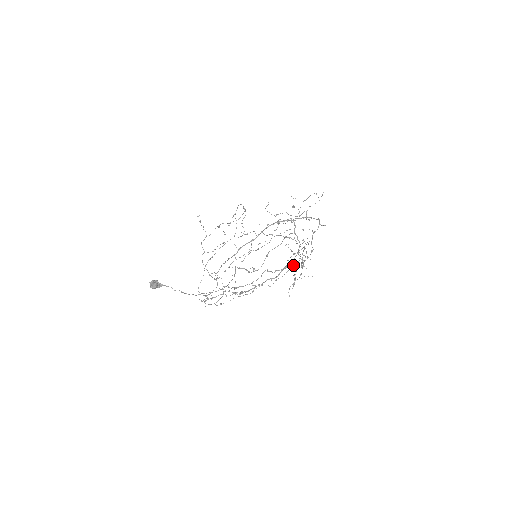
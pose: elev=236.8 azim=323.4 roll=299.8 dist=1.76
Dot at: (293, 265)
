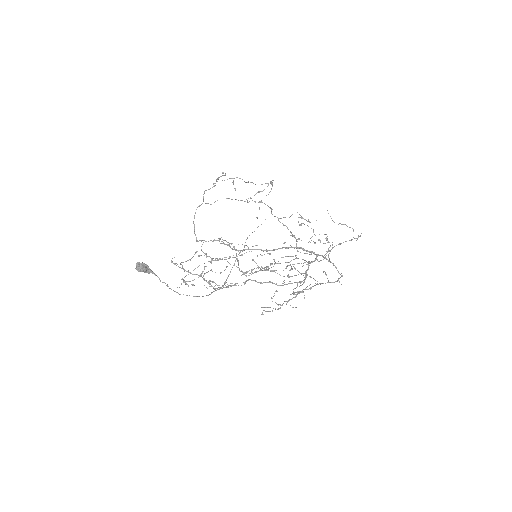
Dot at: occluded
